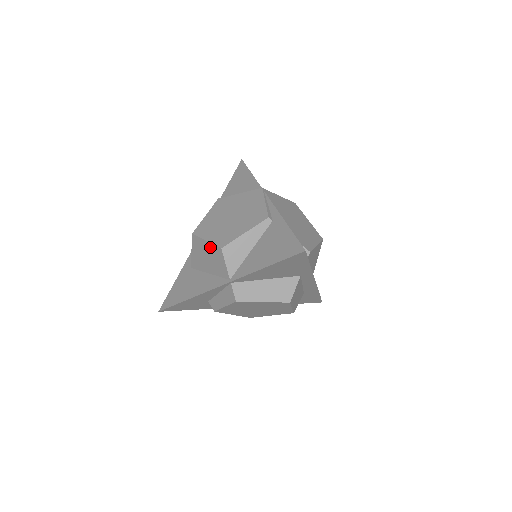
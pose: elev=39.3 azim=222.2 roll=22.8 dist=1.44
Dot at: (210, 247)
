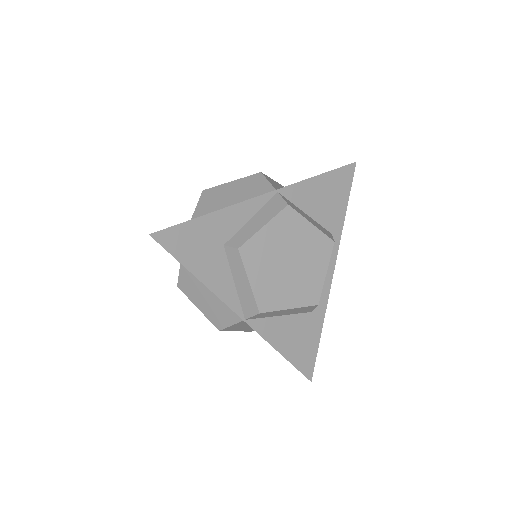
Dot at: (239, 182)
